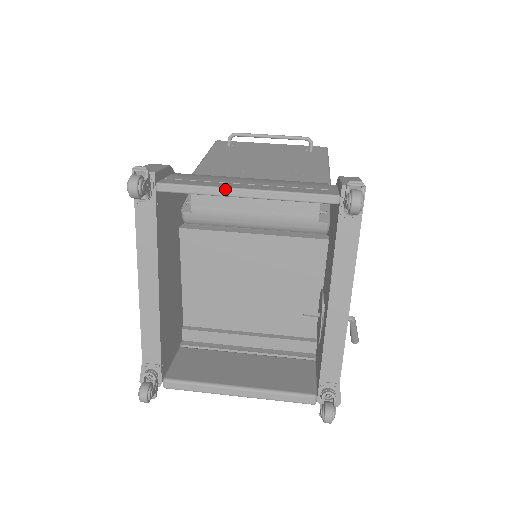
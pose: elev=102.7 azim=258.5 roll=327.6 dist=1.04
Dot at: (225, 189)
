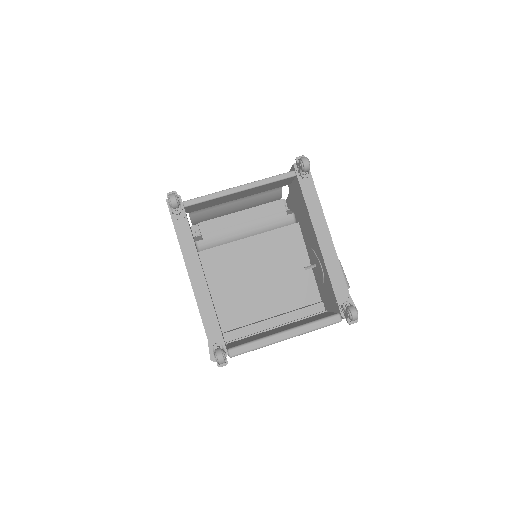
Dot at: (227, 190)
